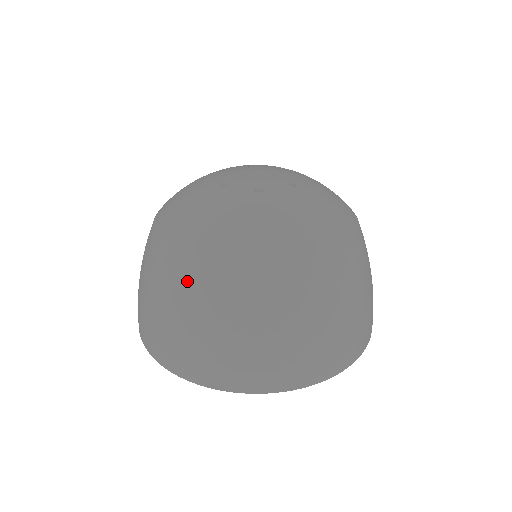
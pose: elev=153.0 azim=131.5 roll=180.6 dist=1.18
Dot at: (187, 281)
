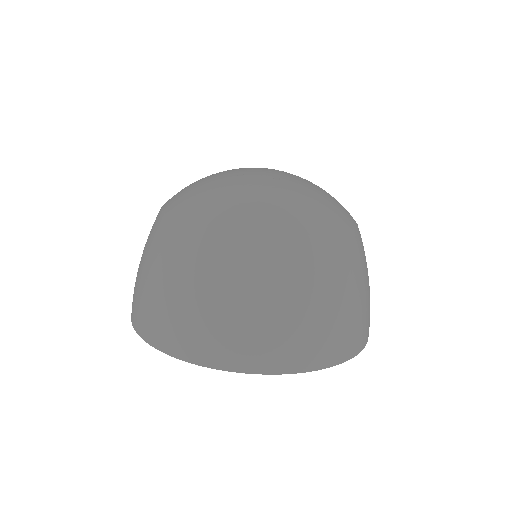
Dot at: (152, 233)
